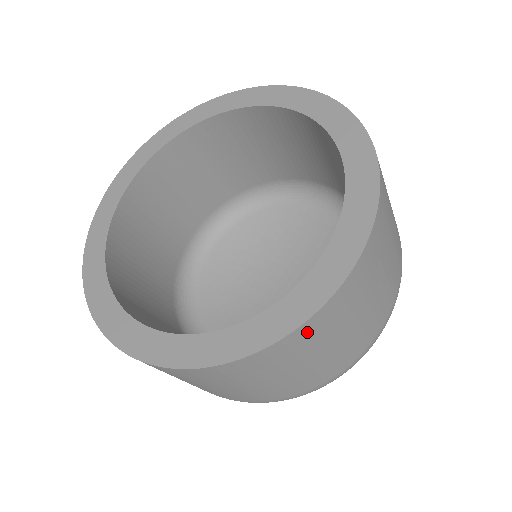
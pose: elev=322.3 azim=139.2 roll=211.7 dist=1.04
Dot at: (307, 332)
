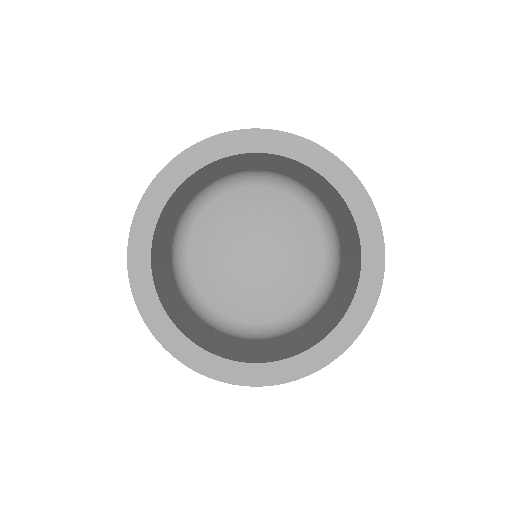
Dot at: occluded
